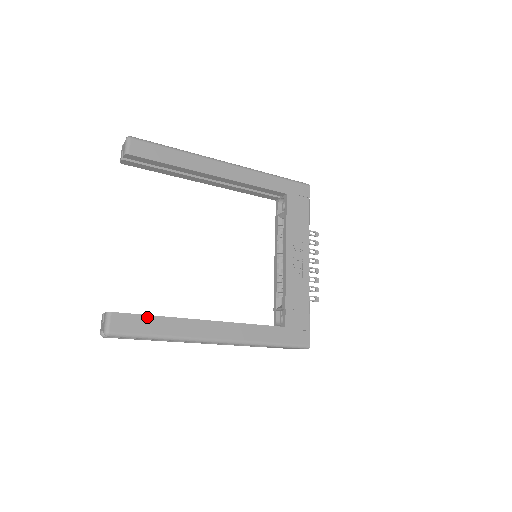
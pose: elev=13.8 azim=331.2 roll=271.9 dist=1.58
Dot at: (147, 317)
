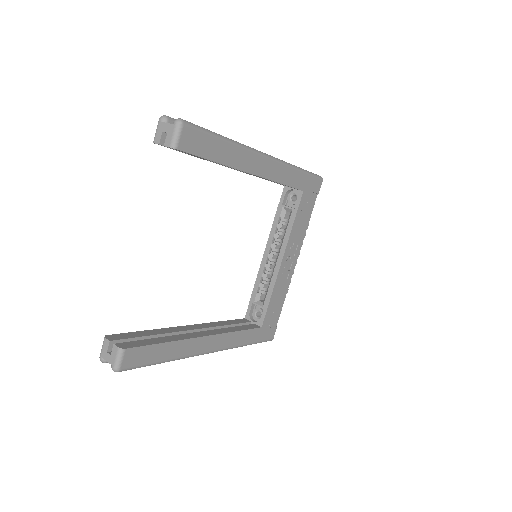
Dot at: (157, 346)
